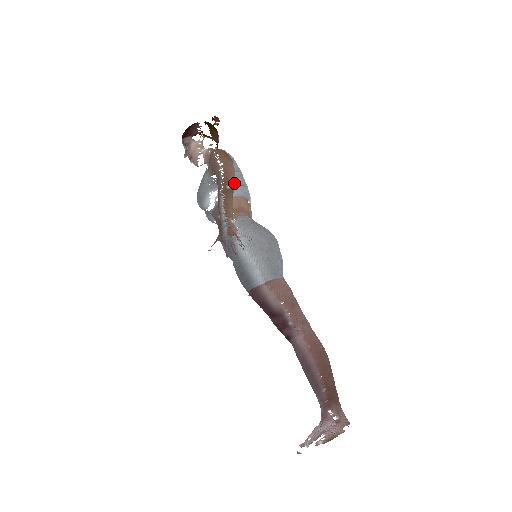
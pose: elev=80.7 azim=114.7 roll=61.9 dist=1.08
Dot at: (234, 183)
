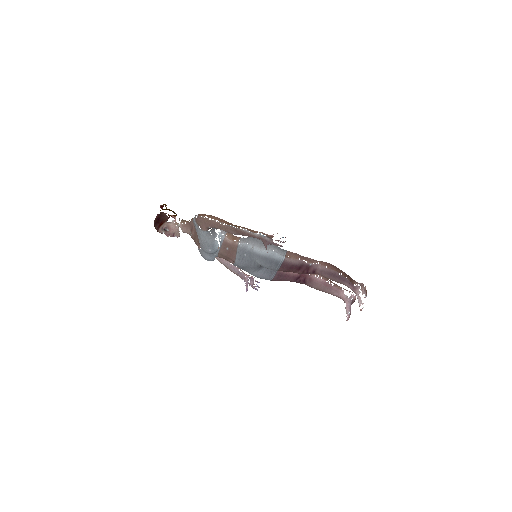
Dot at: occluded
